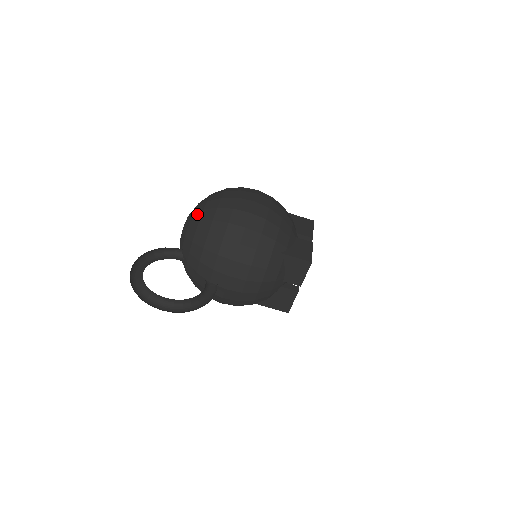
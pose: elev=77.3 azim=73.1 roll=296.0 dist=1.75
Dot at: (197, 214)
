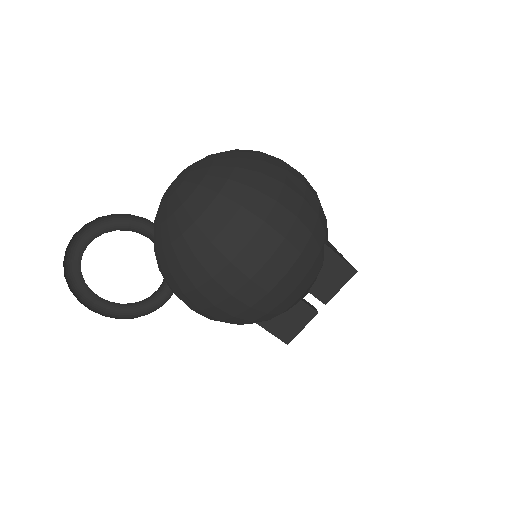
Dot at: (174, 227)
